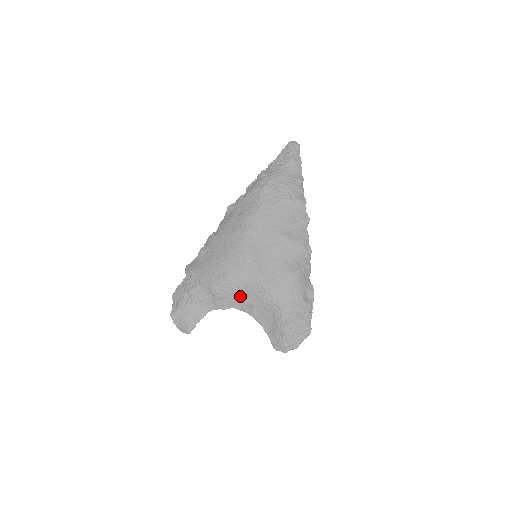
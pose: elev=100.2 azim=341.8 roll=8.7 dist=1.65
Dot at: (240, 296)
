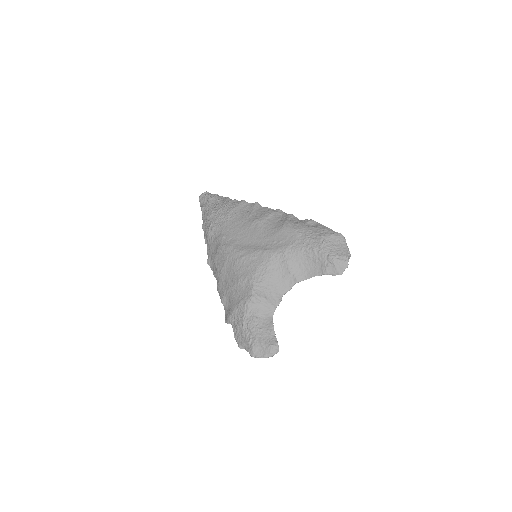
Dot at: (276, 280)
